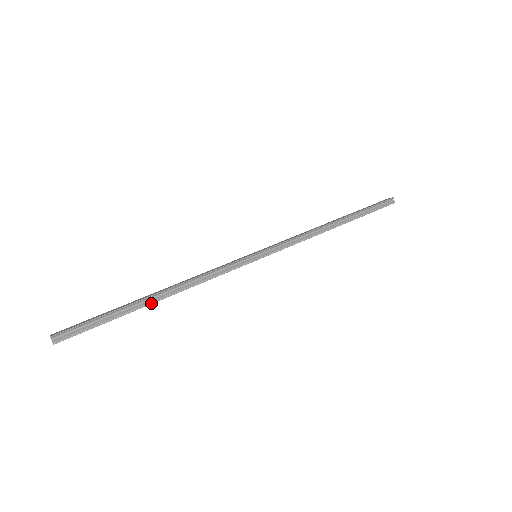
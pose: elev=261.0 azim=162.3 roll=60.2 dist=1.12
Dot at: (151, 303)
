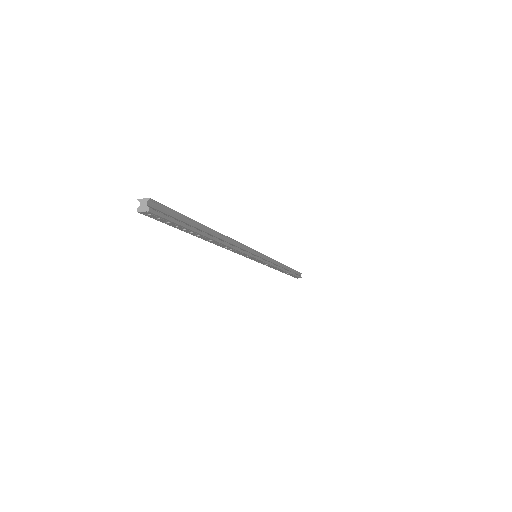
Dot at: (212, 237)
